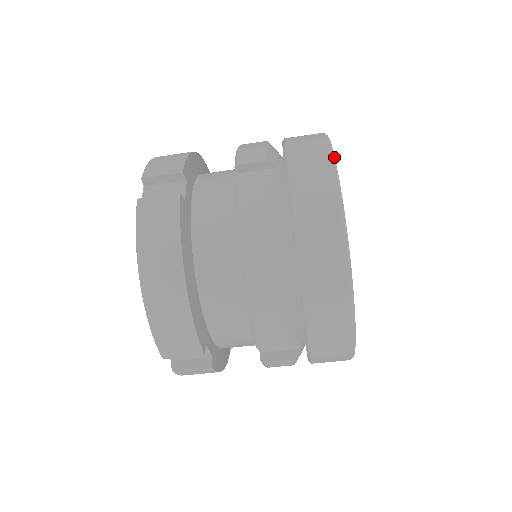
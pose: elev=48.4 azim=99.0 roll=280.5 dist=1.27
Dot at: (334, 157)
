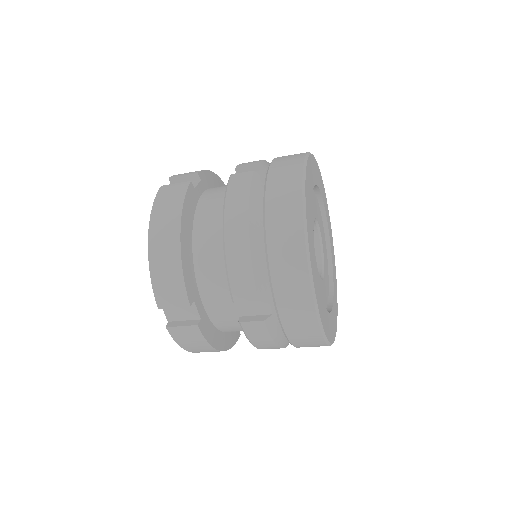
Dot at: (316, 300)
